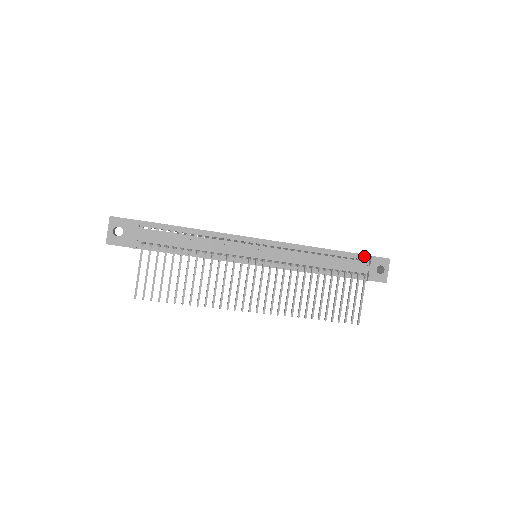
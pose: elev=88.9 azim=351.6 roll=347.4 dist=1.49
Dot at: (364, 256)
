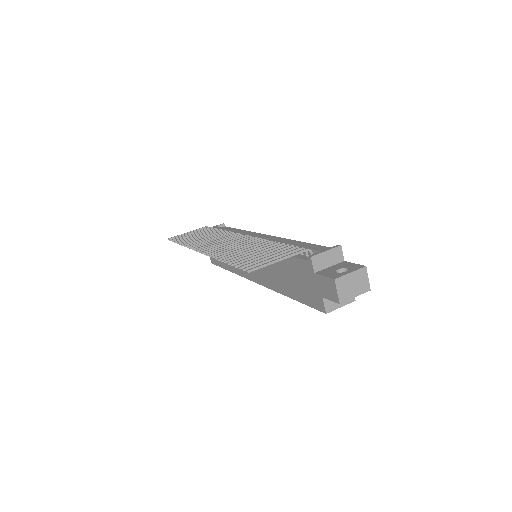
Dot at: occluded
